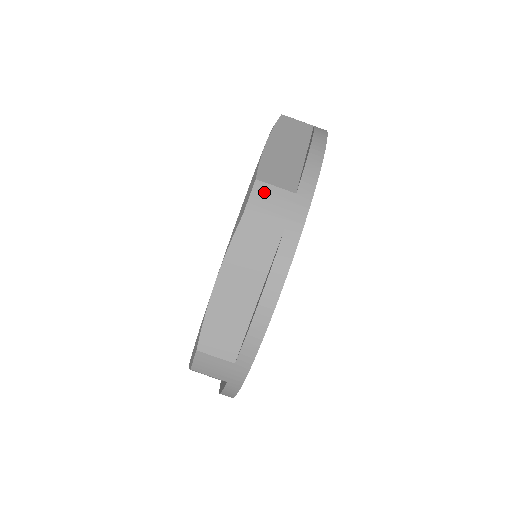
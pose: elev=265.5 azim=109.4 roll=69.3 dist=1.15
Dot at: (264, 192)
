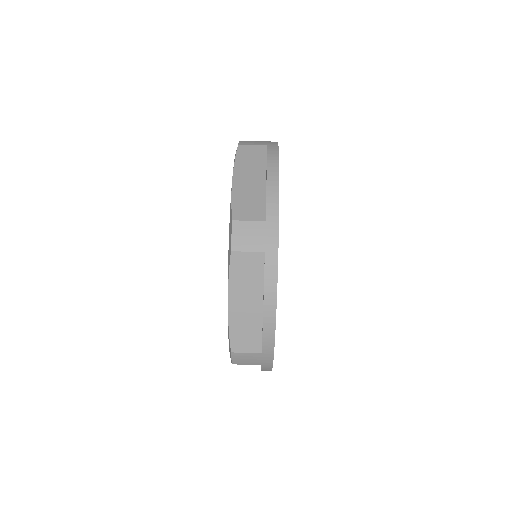
Dot at: (241, 229)
